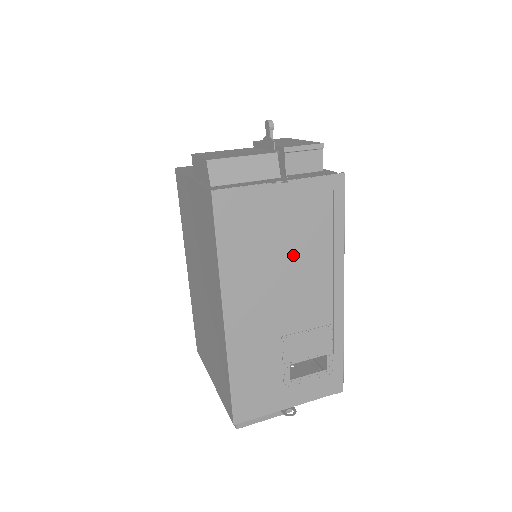
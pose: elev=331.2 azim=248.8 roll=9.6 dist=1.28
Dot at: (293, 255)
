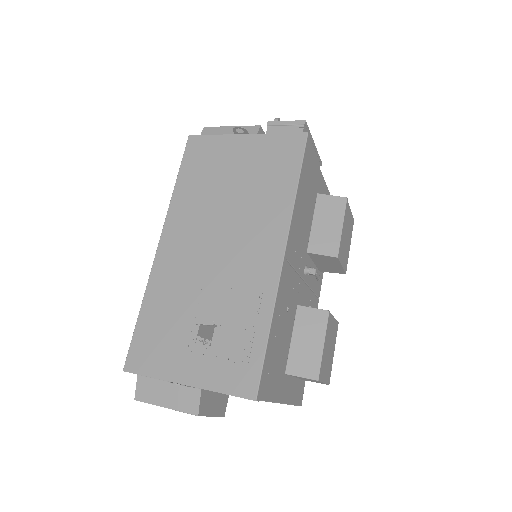
Dot at: (238, 199)
